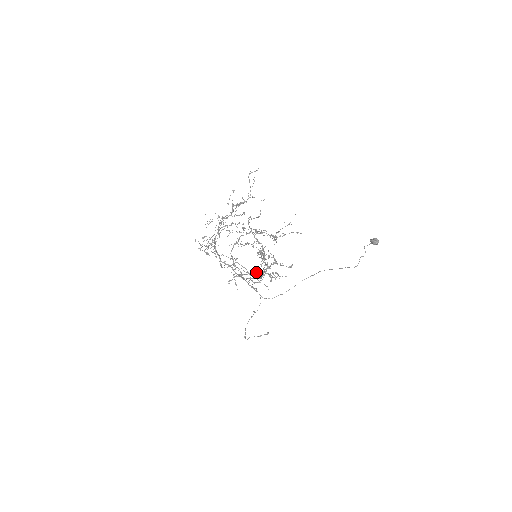
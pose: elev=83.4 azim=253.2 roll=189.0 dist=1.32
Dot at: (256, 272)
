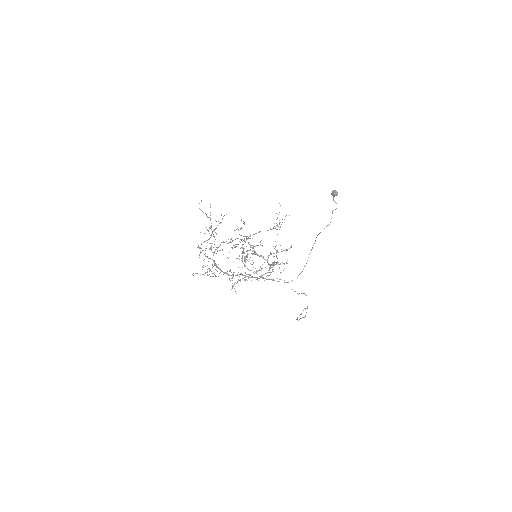
Dot at: (262, 268)
